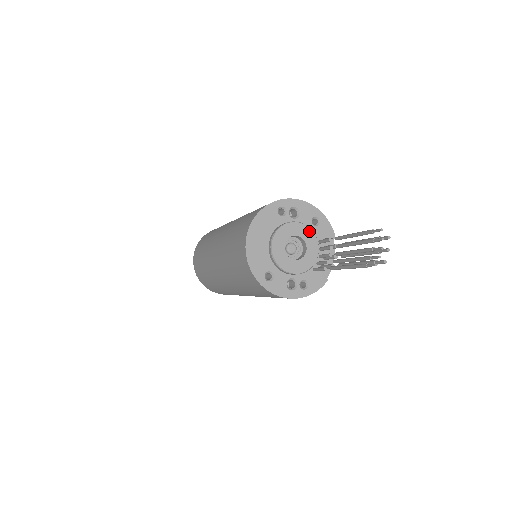
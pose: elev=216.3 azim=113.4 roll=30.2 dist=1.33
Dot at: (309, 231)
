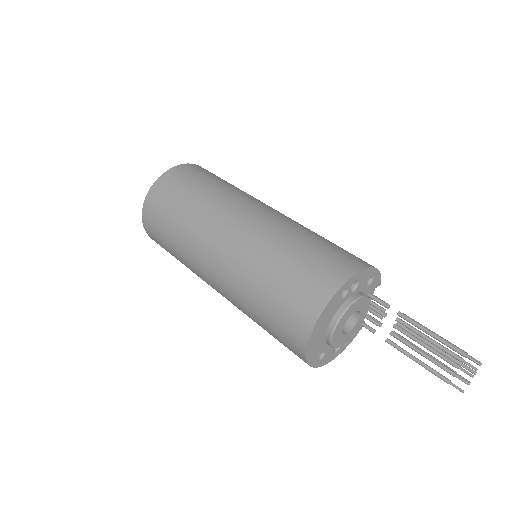
Dot at: (366, 300)
